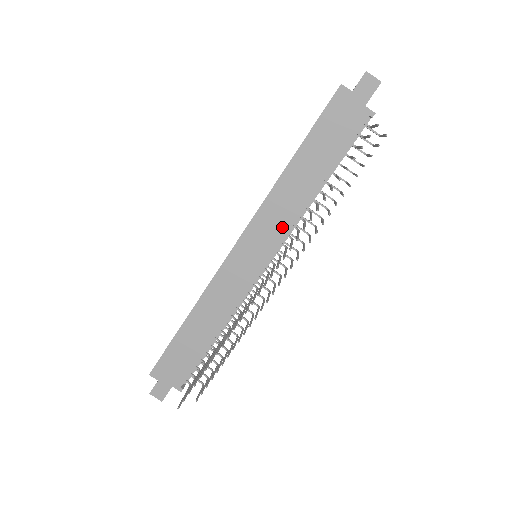
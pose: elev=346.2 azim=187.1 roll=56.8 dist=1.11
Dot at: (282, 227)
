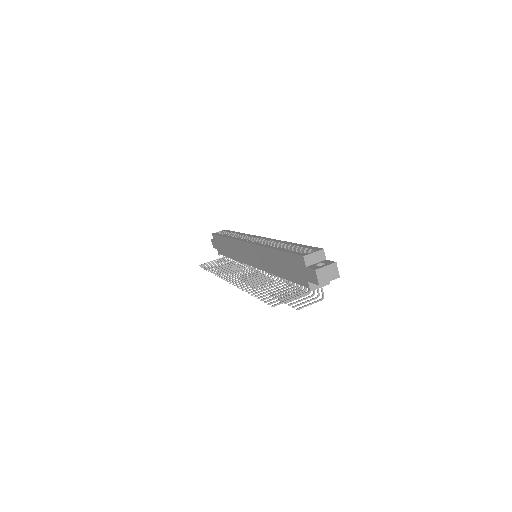
Dot at: (262, 265)
